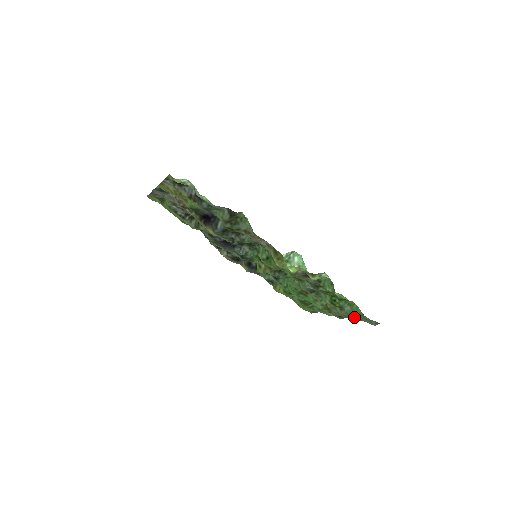
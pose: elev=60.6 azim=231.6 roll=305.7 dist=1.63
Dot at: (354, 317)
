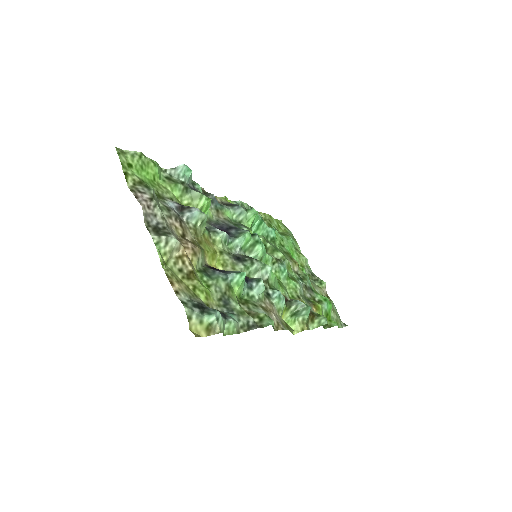
Dot at: occluded
